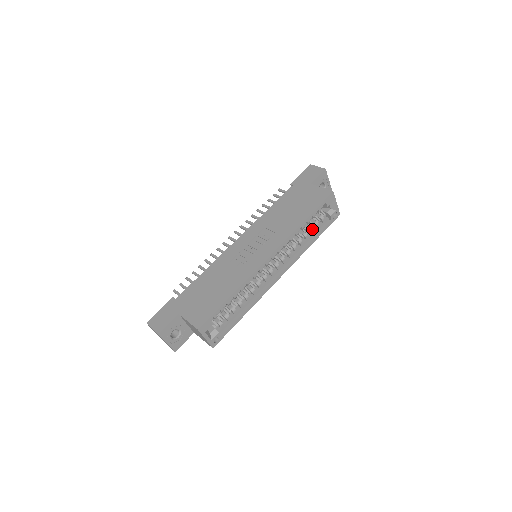
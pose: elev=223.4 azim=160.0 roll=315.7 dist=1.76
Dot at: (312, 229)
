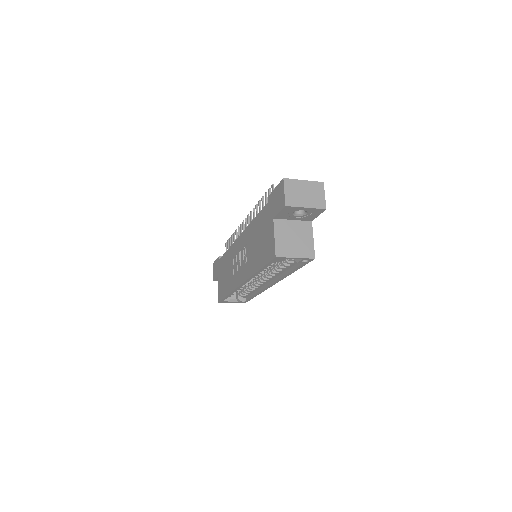
Dot at: (284, 265)
